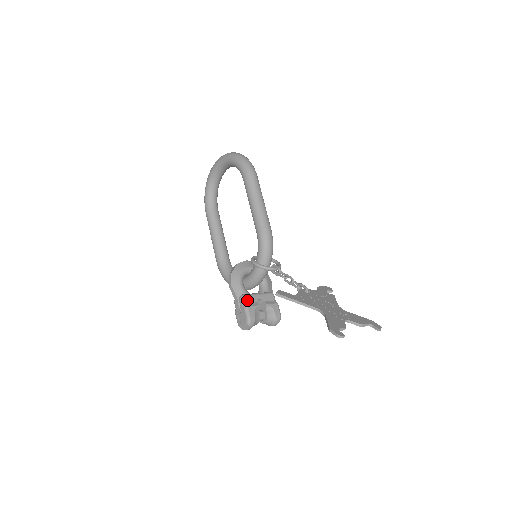
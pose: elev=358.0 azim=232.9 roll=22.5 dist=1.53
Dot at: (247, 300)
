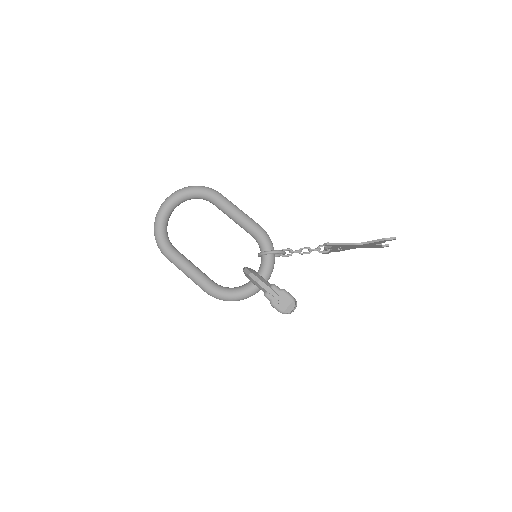
Dot at: (278, 287)
